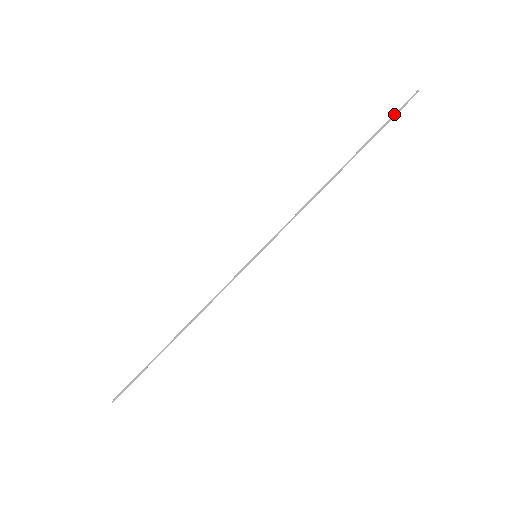
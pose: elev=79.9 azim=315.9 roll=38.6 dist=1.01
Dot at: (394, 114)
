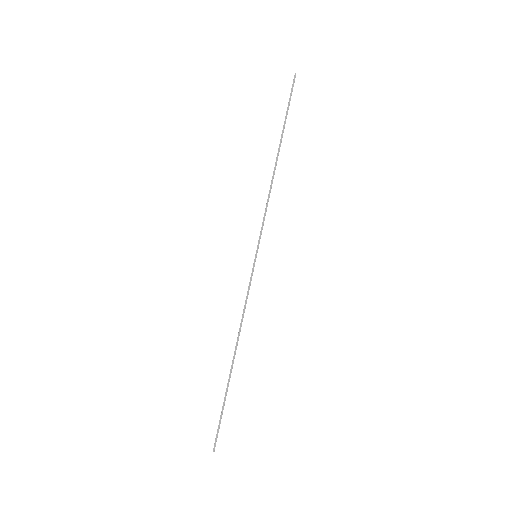
Dot at: occluded
